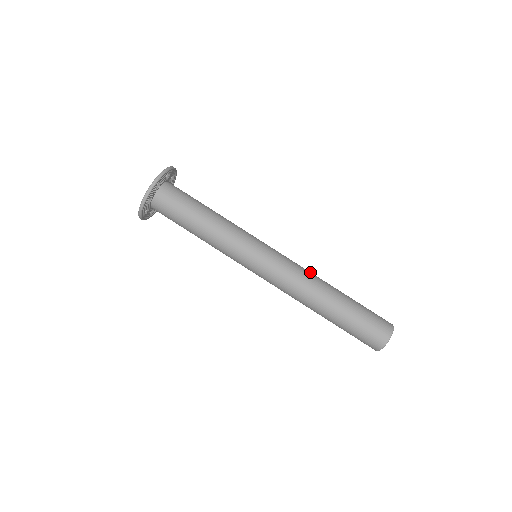
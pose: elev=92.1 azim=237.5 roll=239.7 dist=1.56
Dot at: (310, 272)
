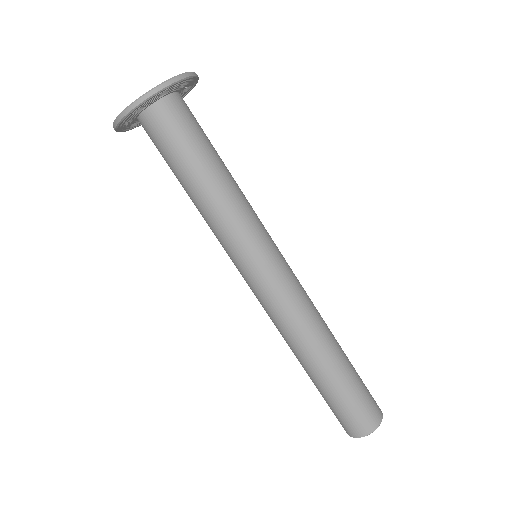
Dot at: (312, 317)
